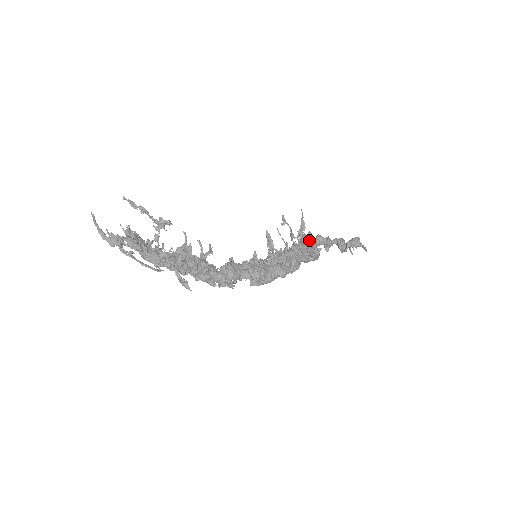
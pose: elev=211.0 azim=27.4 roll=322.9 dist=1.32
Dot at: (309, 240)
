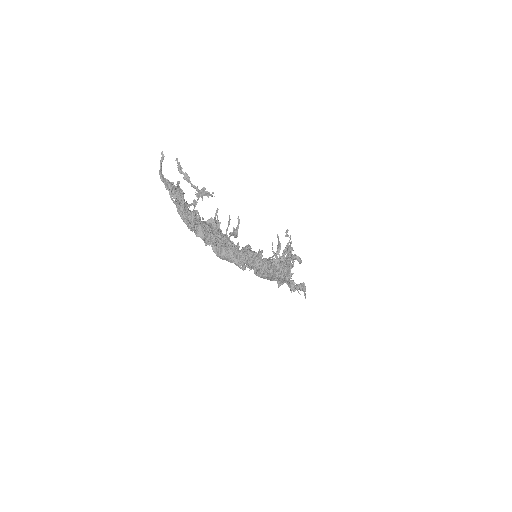
Dot at: occluded
